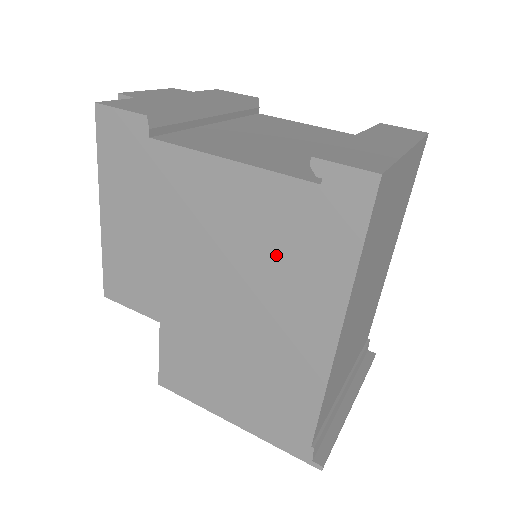
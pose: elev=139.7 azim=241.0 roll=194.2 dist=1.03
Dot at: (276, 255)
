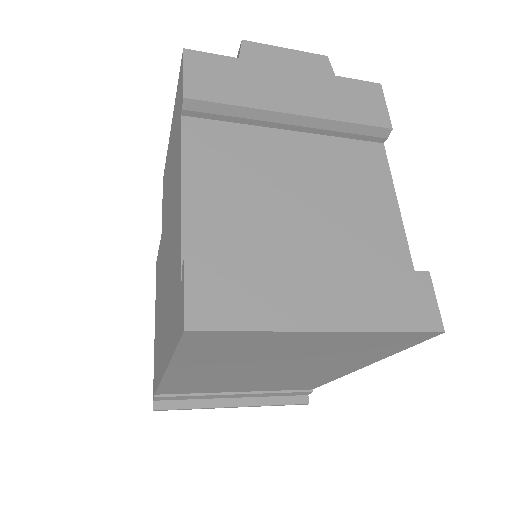
Dot at: (171, 284)
